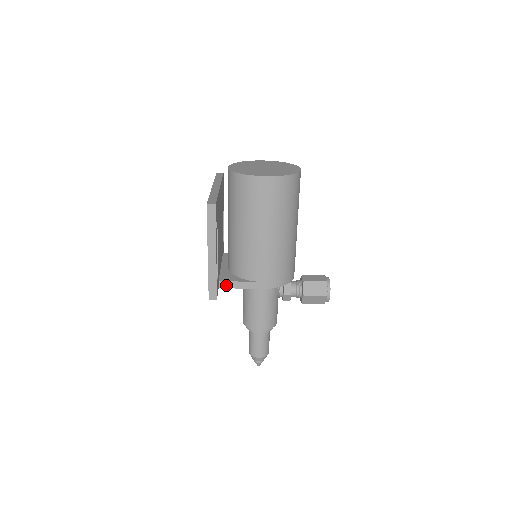
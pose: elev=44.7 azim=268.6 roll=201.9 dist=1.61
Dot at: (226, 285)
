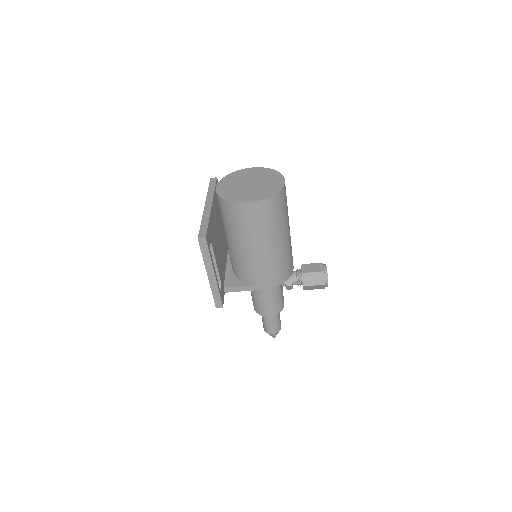
Dot at: (231, 290)
